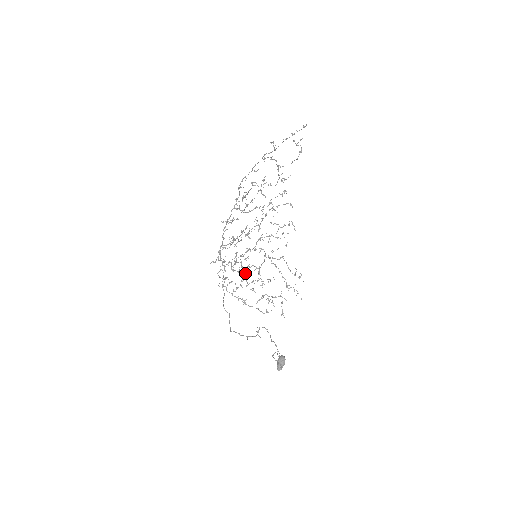
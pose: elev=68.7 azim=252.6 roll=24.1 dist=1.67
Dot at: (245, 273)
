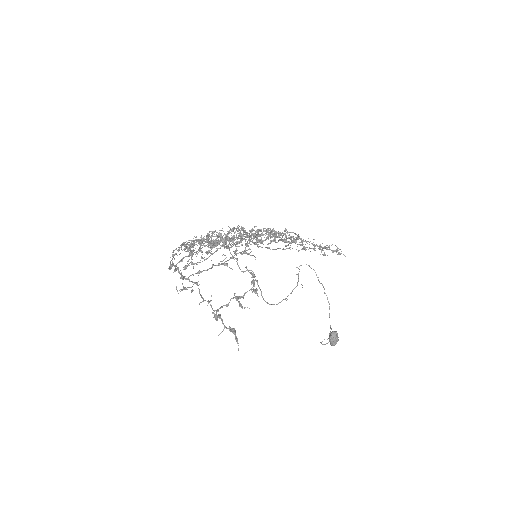
Dot at: occluded
